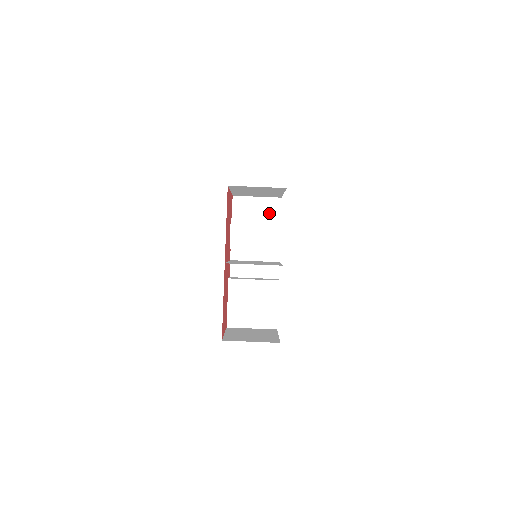
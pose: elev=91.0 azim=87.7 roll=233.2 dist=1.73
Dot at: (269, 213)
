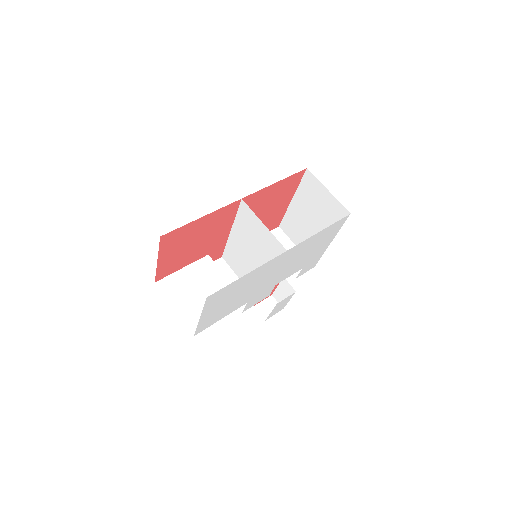
Dot at: occluded
